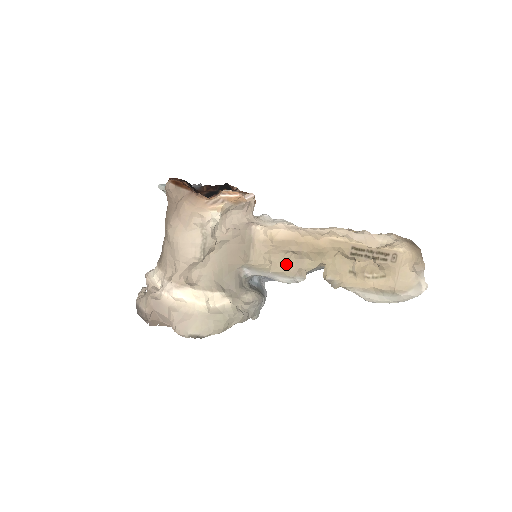
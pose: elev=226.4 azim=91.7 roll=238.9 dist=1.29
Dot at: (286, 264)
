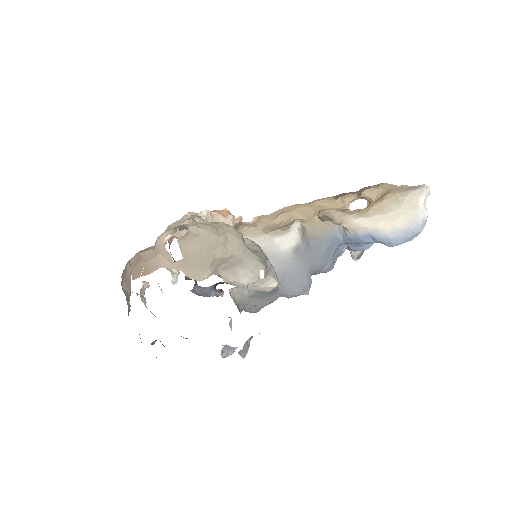
Dot at: (280, 228)
